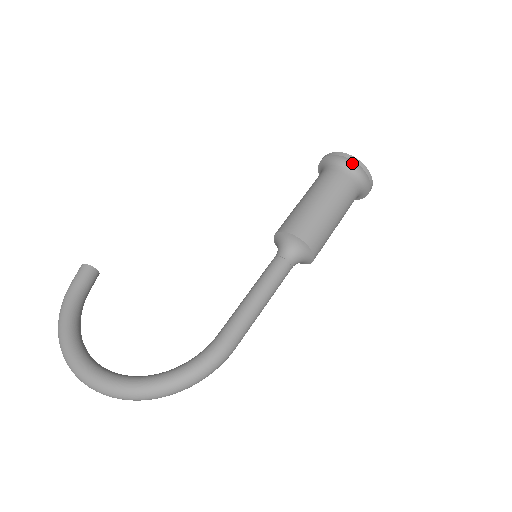
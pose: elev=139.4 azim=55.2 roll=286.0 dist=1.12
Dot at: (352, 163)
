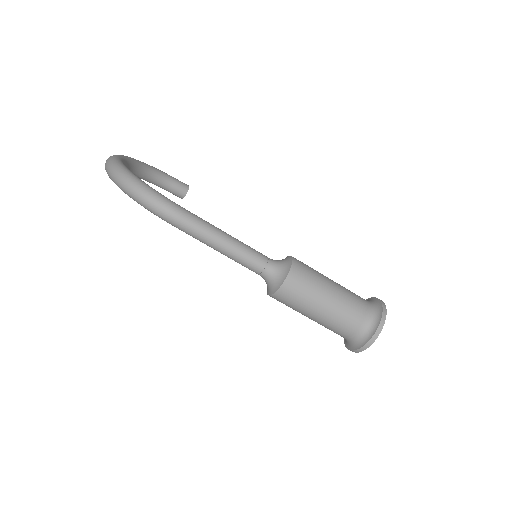
Dot at: (380, 306)
